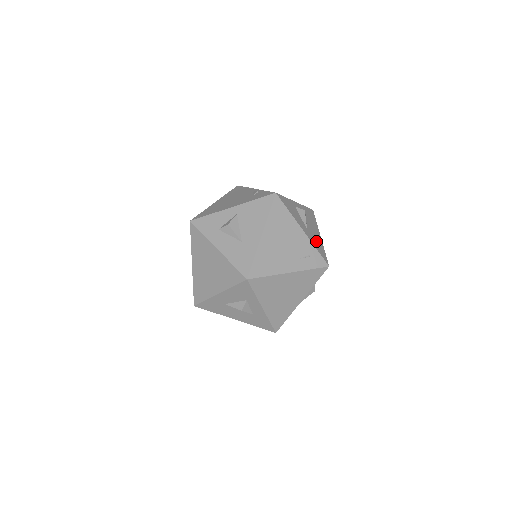
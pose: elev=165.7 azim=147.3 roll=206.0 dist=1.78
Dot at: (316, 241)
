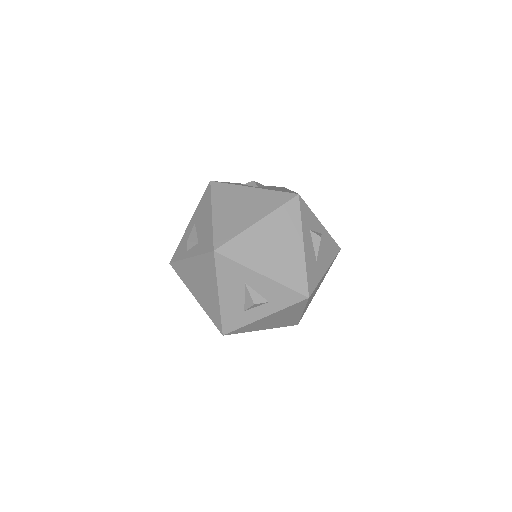
Dot at: occluded
